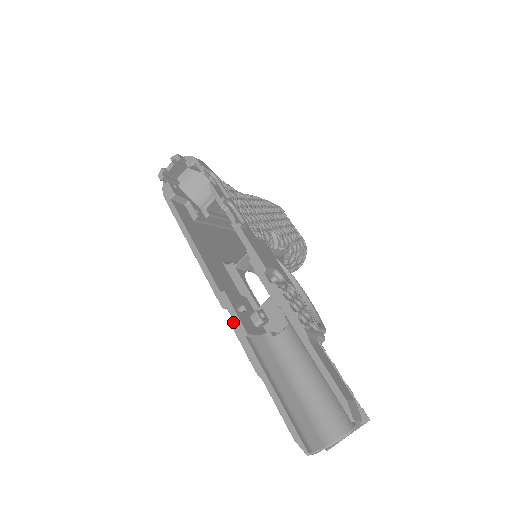
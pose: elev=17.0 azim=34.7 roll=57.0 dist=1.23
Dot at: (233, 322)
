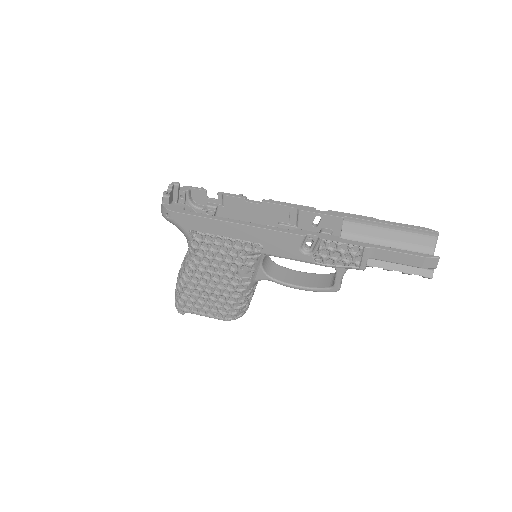
Dot at: (322, 237)
